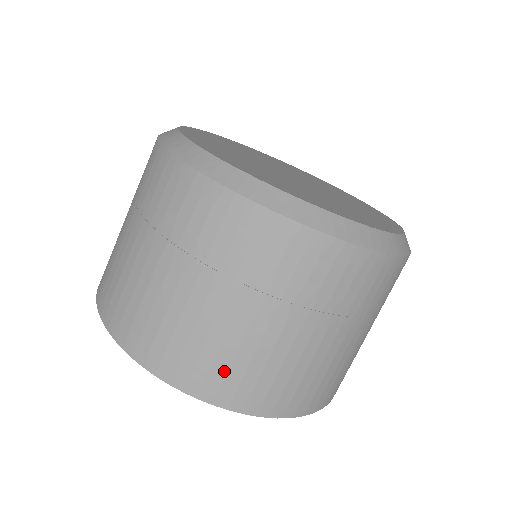
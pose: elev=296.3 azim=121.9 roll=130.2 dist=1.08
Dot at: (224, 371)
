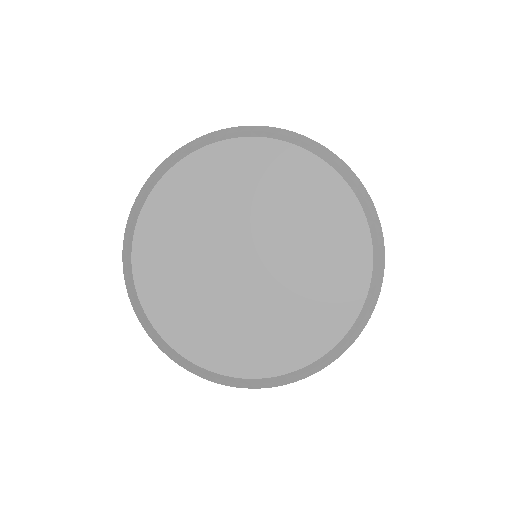
Dot at: occluded
